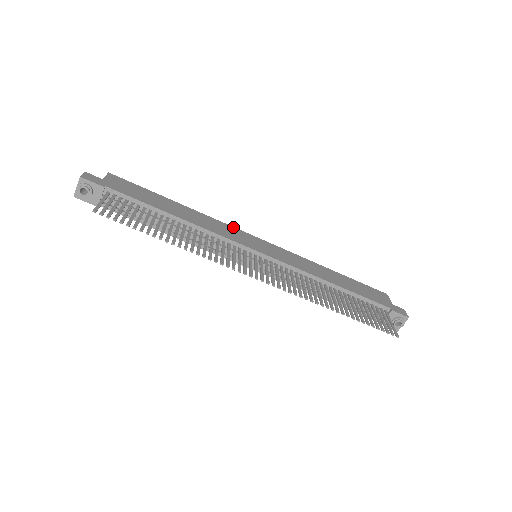
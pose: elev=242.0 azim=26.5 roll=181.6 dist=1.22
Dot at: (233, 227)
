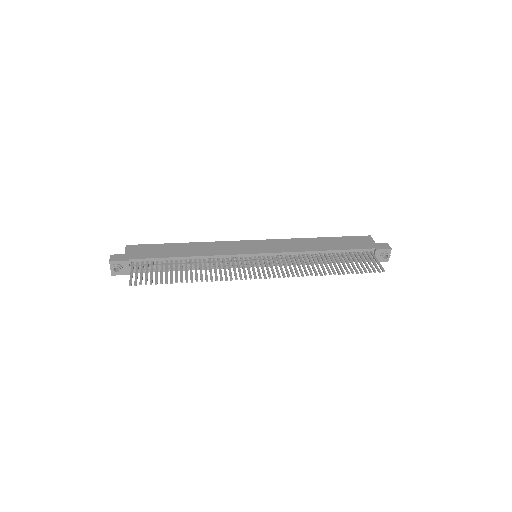
Dot at: (231, 241)
